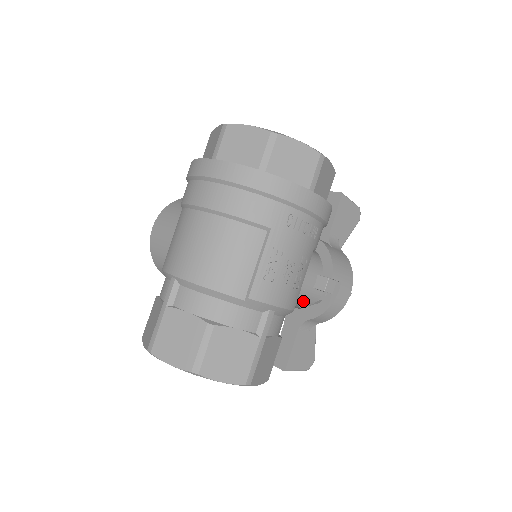
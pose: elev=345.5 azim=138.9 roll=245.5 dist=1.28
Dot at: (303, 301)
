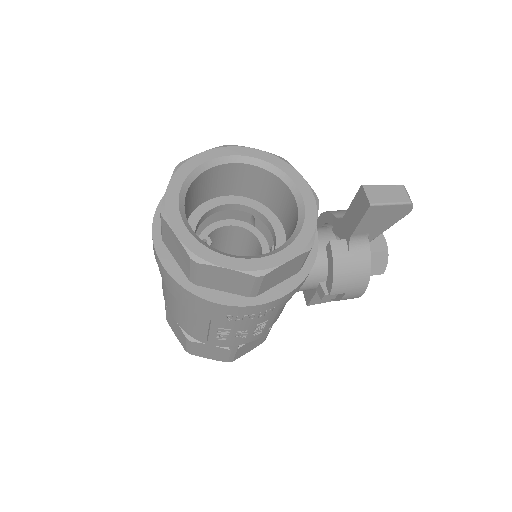
Dot at: occluded
